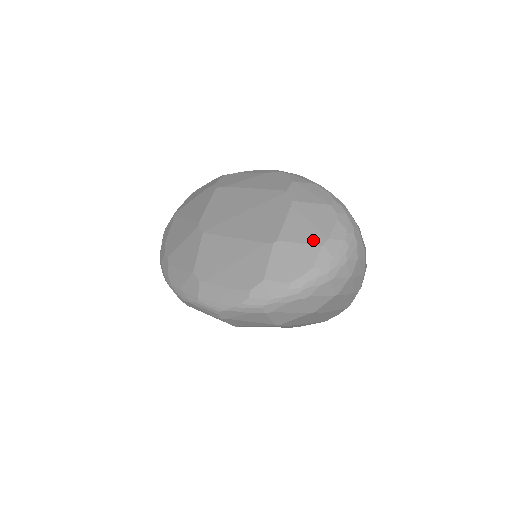
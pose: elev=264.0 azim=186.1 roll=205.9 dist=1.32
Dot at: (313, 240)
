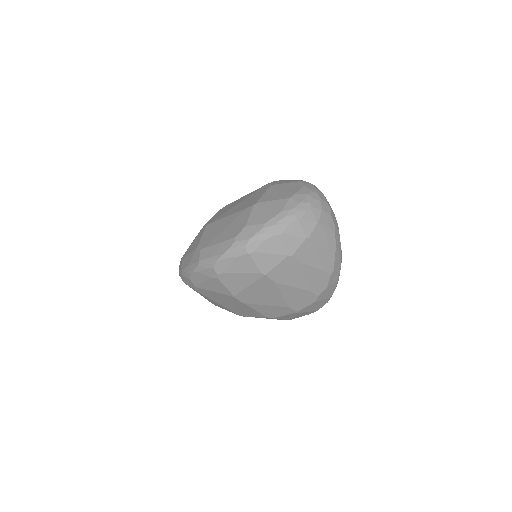
Dot at: (283, 197)
